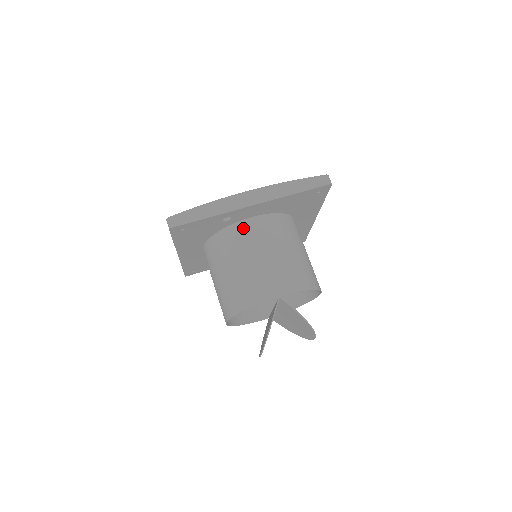
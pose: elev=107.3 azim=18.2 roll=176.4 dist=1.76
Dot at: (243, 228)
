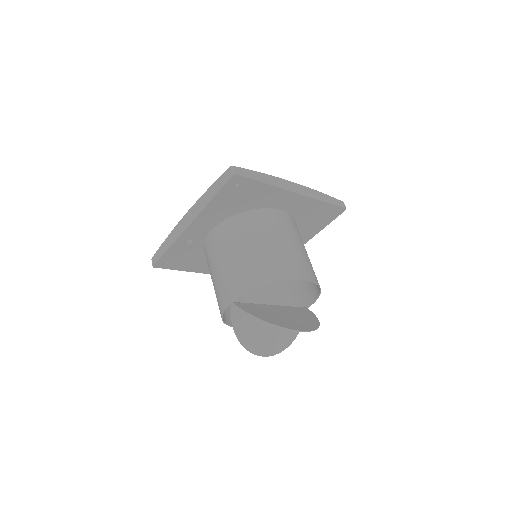
Dot at: (208, 243)
